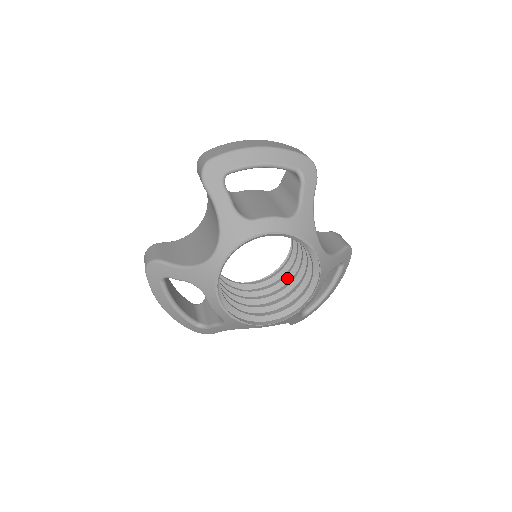
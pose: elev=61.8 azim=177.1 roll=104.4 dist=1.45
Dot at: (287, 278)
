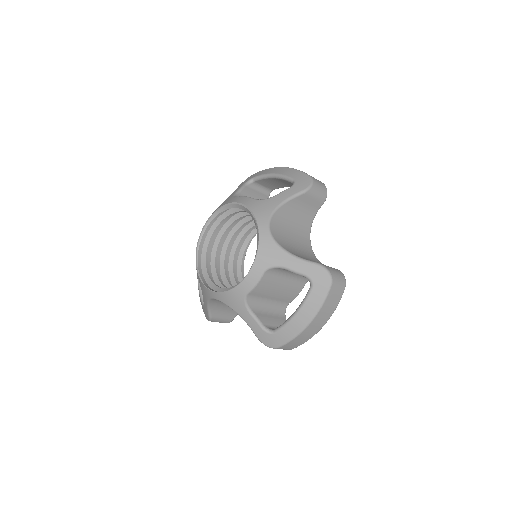
Dot at: occluded
